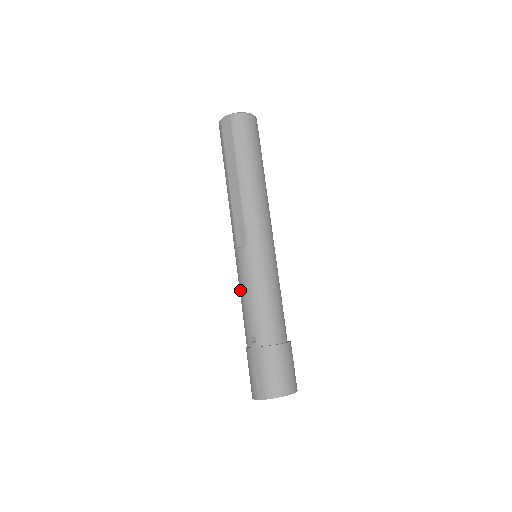
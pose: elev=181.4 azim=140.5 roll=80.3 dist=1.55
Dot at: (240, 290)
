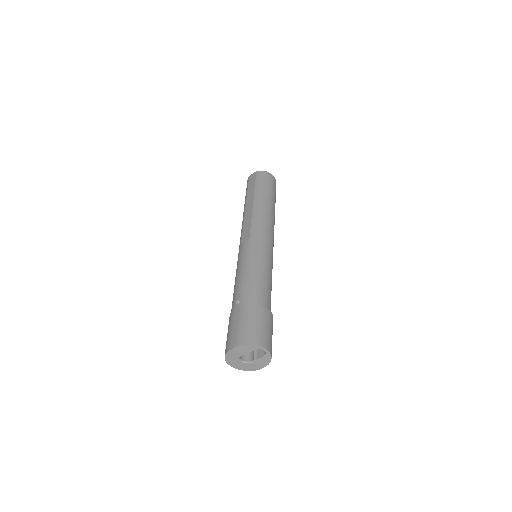
Dot at: (236, 273)
